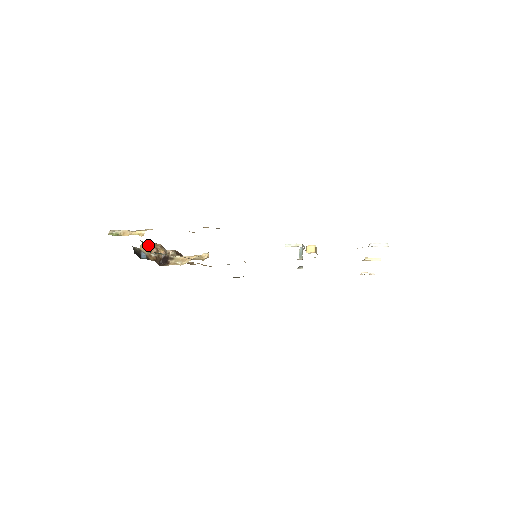
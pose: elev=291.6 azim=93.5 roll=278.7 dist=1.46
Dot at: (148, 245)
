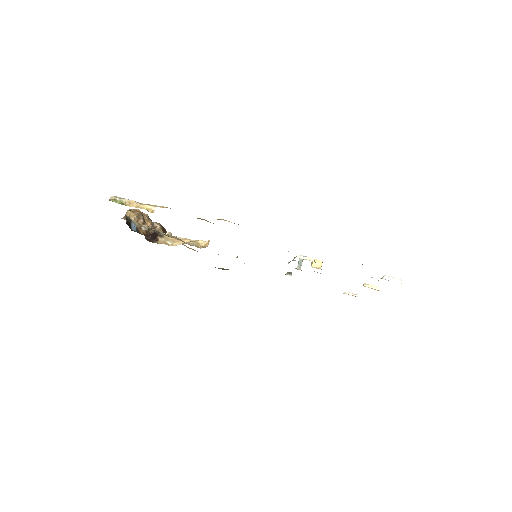
Dot at: (135, 213)
